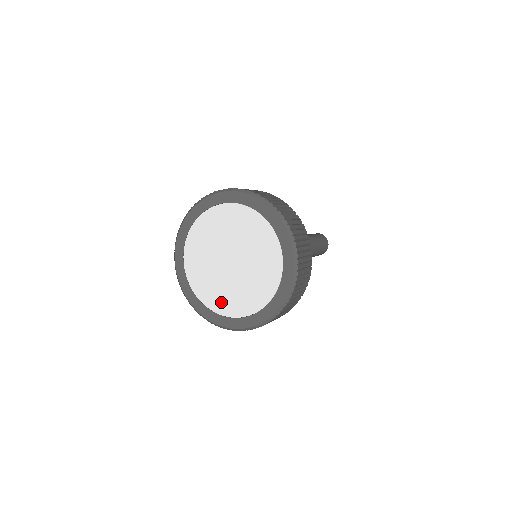
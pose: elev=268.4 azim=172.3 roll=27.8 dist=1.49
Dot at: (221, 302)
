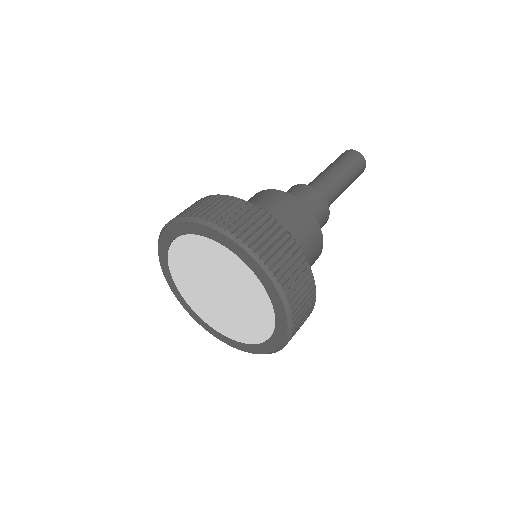
Dot at: (236, 332)
